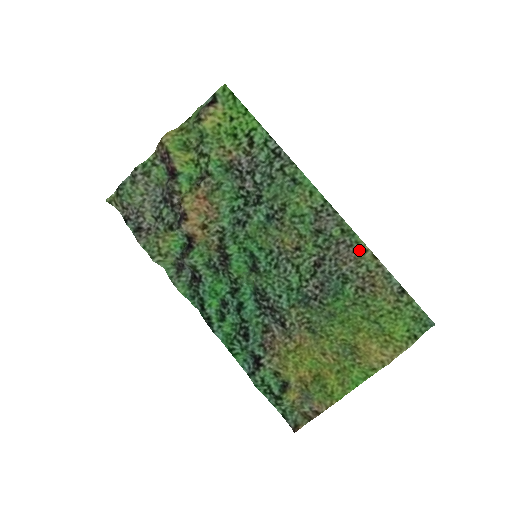
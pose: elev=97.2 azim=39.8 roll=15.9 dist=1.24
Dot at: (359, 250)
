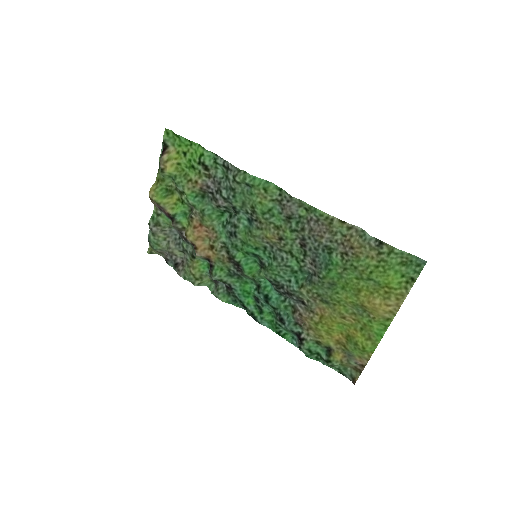
Dot at: (326, 221)
